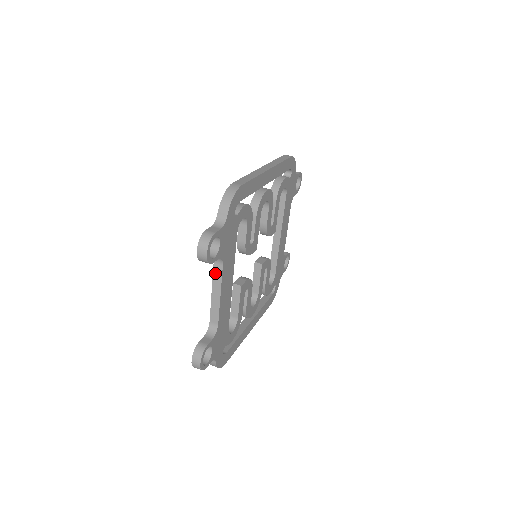
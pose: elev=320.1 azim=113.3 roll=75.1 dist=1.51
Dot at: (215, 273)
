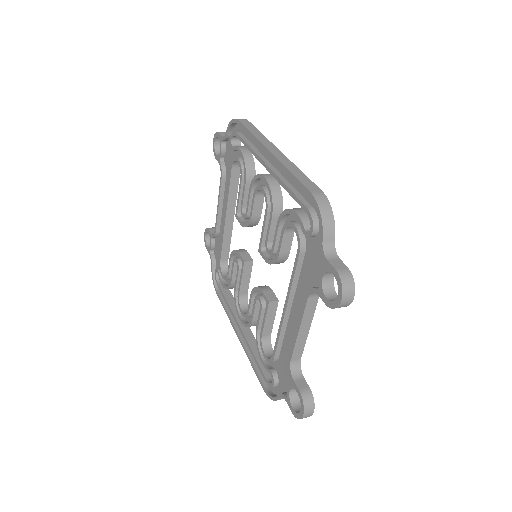
Dot at: (308, 308)
